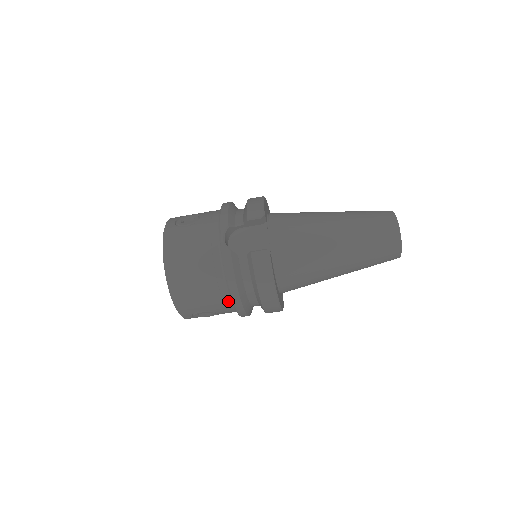
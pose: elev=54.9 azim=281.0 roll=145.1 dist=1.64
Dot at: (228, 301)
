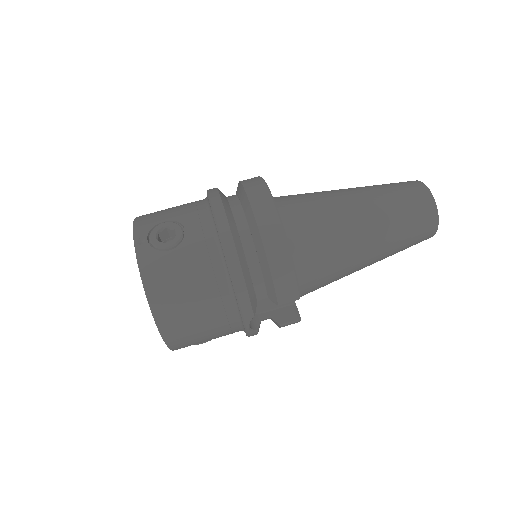
Dot at: (203, 206)
